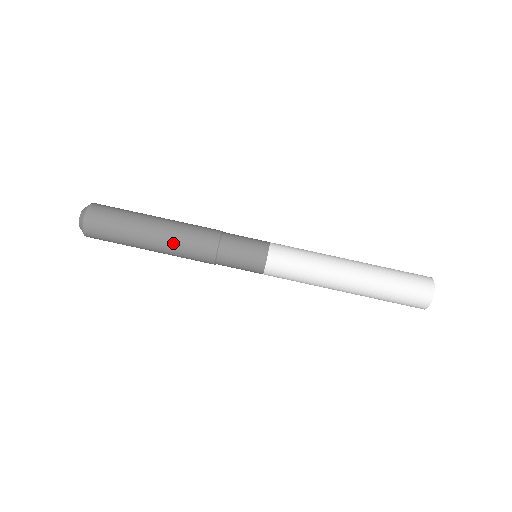
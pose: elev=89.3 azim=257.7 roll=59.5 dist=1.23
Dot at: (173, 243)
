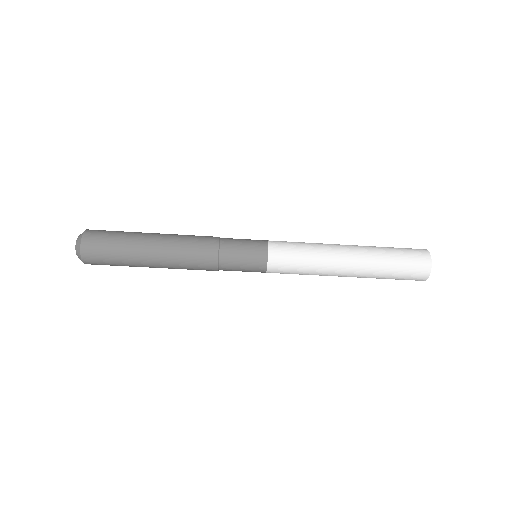
Dot at: (174, 263)
